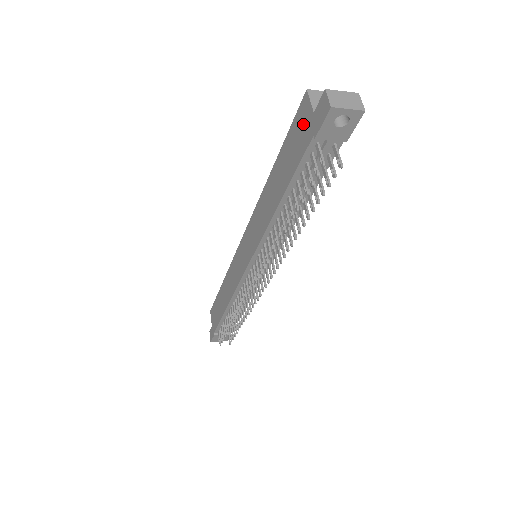
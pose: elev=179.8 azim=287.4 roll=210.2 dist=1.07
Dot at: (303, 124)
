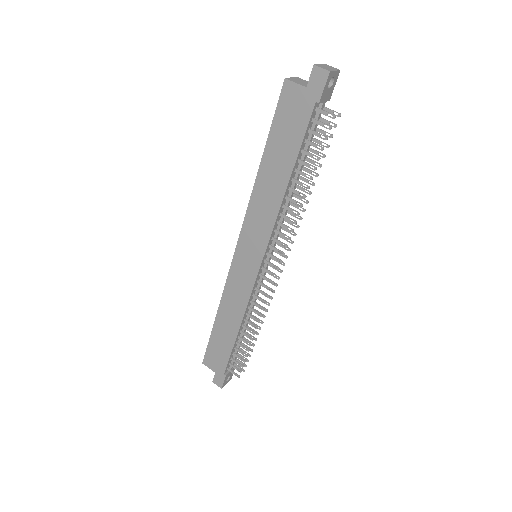
Dot at: (295, 103)
